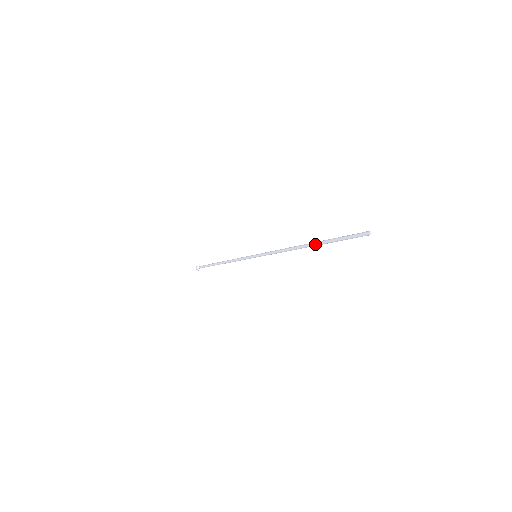
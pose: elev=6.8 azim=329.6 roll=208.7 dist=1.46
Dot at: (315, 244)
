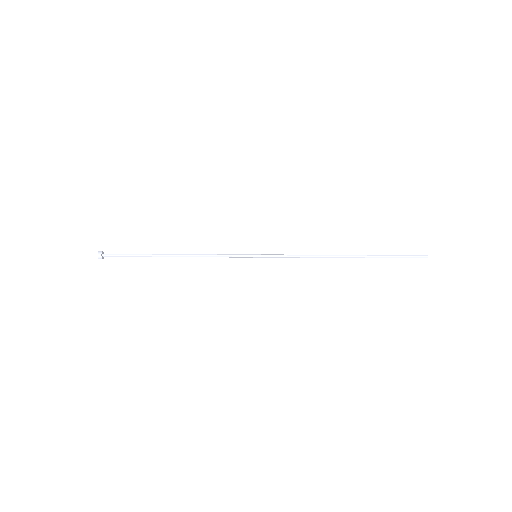
Dot at: occluded
